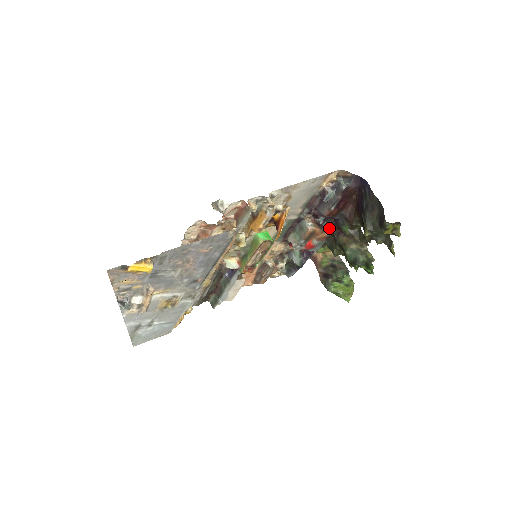
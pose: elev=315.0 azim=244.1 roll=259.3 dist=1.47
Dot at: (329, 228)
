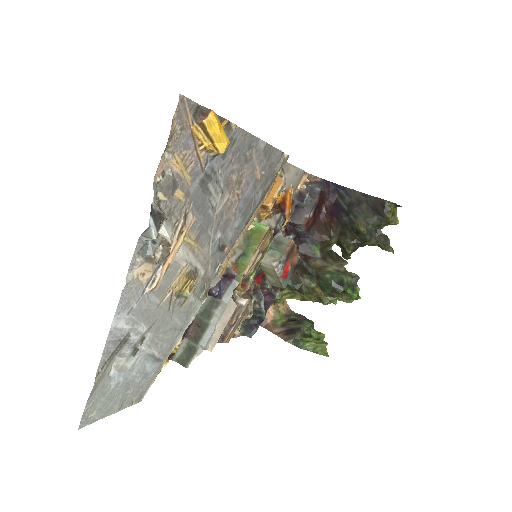
Dot at: (297, 253)
